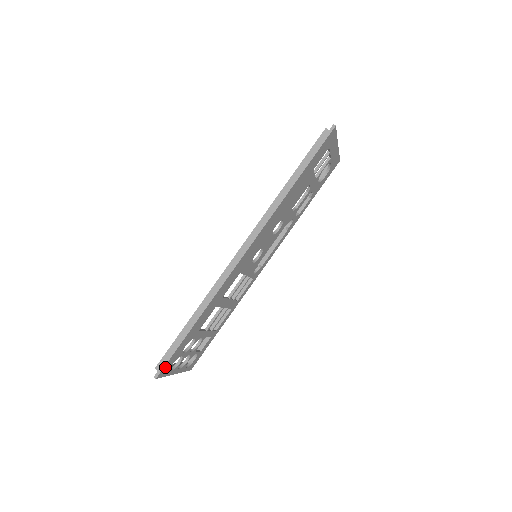
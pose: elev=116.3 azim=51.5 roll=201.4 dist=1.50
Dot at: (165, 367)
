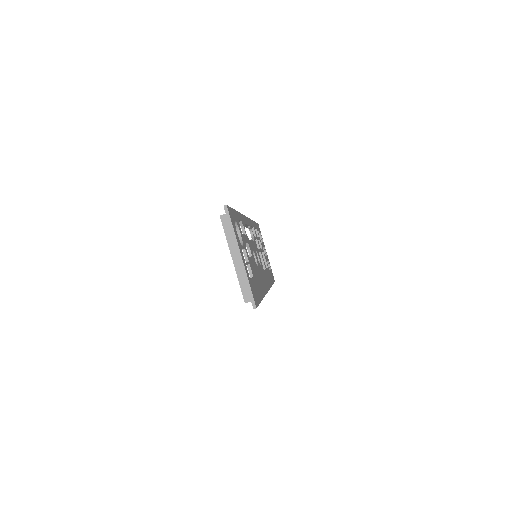
Dot at: occluded
